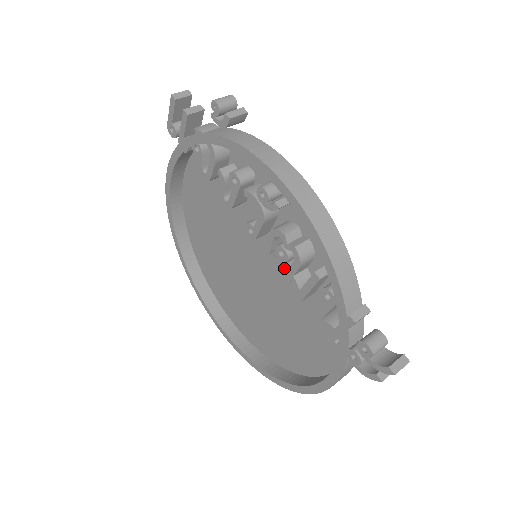
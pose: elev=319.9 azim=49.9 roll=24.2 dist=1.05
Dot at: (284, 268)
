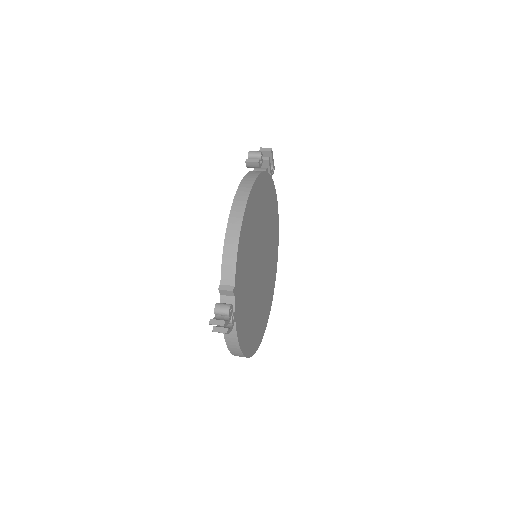
Dot at: occluded
